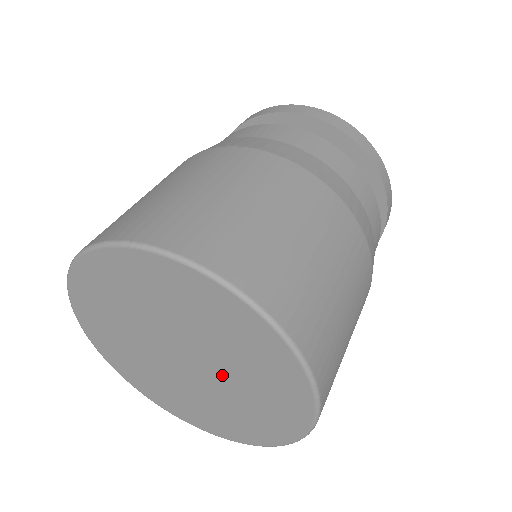
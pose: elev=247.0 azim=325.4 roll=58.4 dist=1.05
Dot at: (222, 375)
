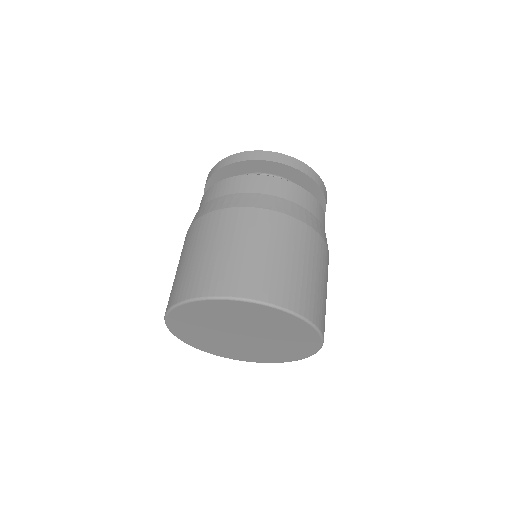
Dot at: (260, 331)
